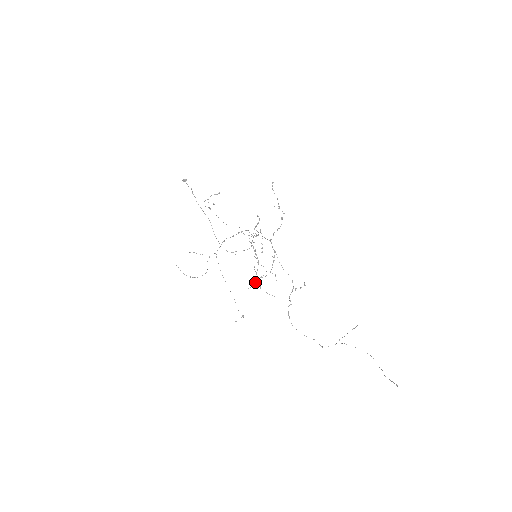
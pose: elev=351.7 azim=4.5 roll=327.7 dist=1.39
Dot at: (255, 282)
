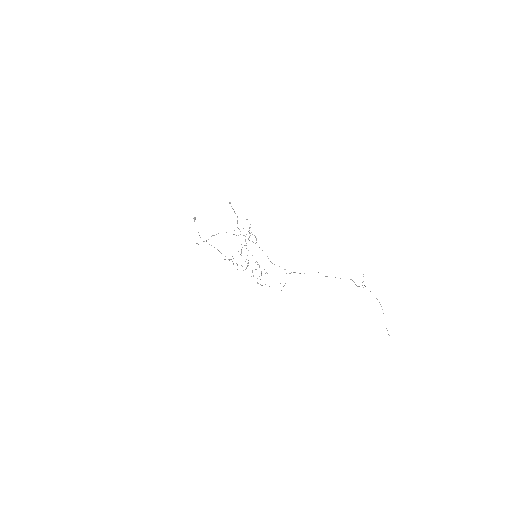
Dot at: occluded
